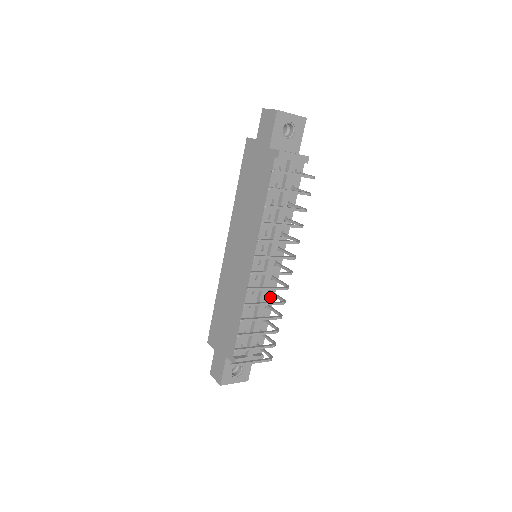
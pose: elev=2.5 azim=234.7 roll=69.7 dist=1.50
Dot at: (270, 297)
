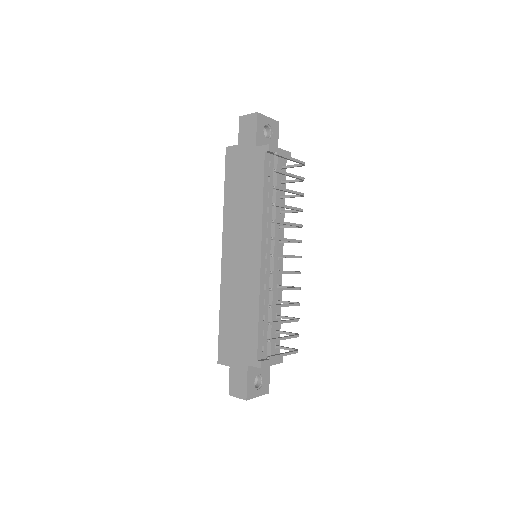
Dot at: (278, 293)
